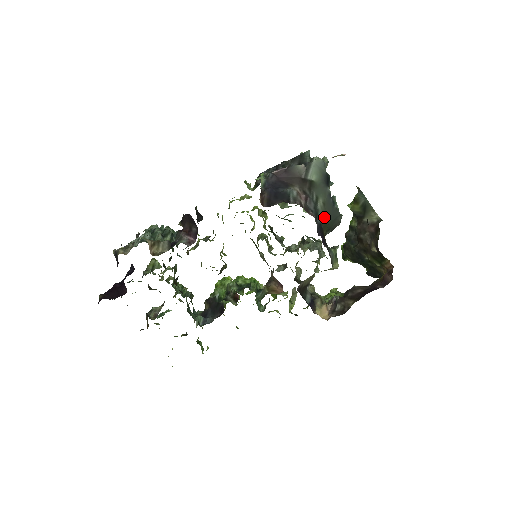
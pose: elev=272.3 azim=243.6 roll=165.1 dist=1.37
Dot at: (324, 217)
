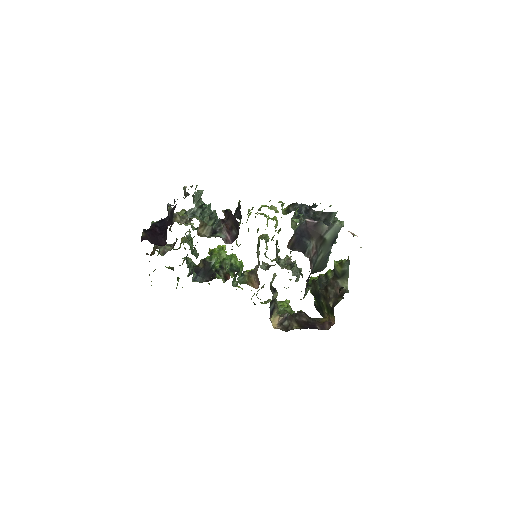
Dot at: (316, 266)
